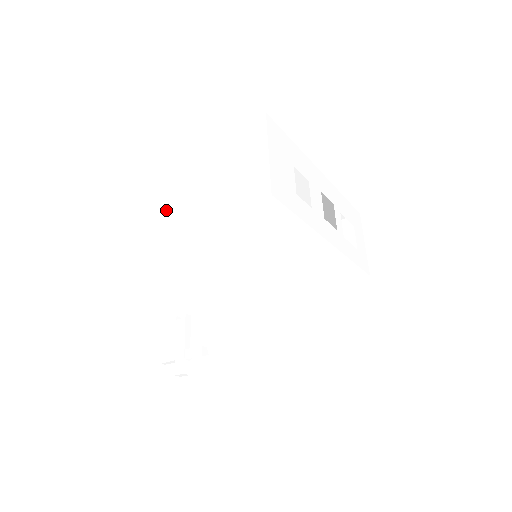
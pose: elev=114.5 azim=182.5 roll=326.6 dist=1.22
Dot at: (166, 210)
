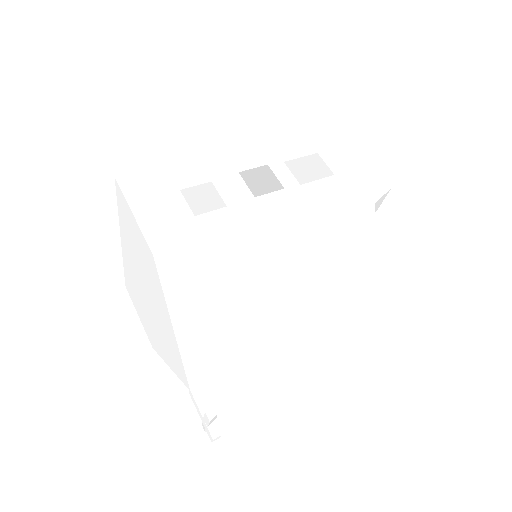
Dot at: (142, 297)
